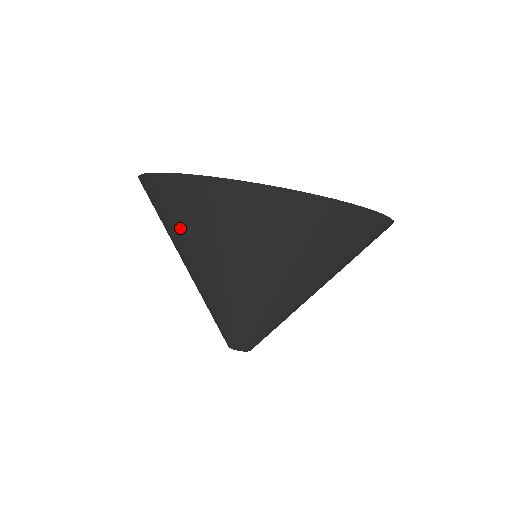
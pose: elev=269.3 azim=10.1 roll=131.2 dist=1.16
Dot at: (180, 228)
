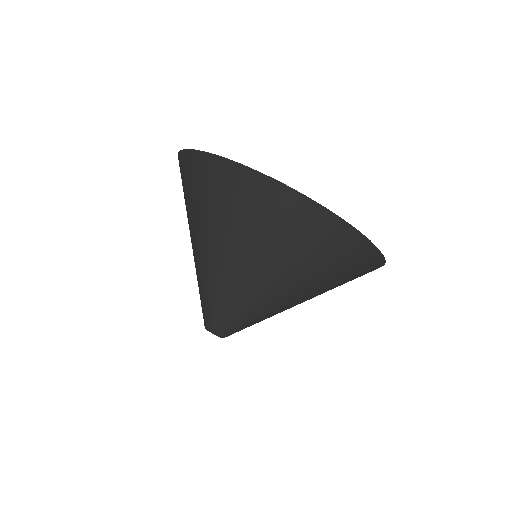
Dot at: occluded
